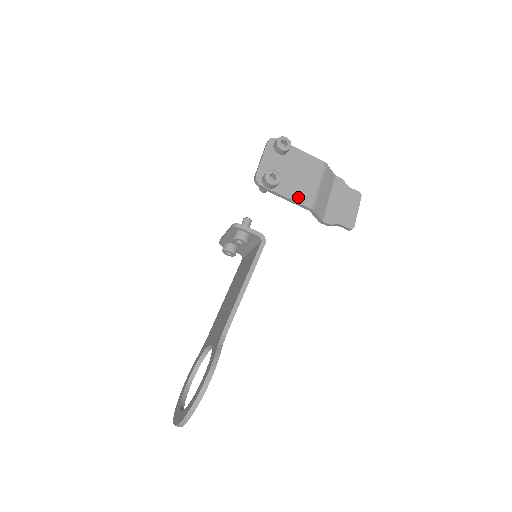
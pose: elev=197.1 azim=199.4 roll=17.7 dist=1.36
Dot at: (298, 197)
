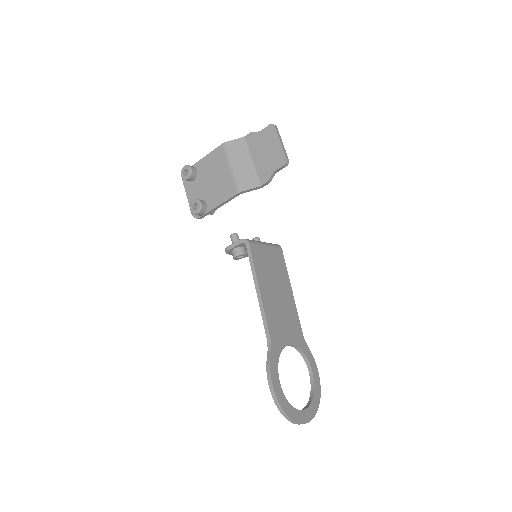
Dot at: (224, 196)
